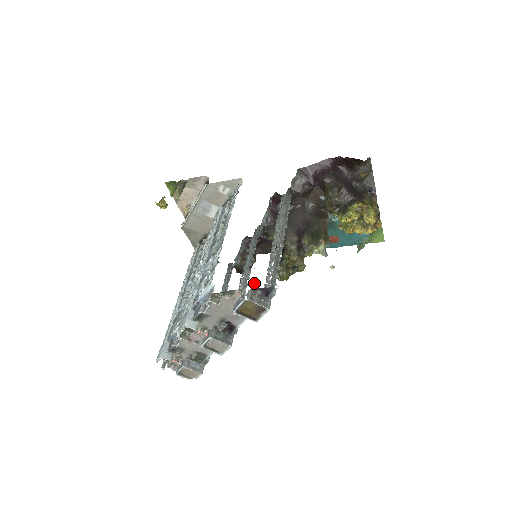
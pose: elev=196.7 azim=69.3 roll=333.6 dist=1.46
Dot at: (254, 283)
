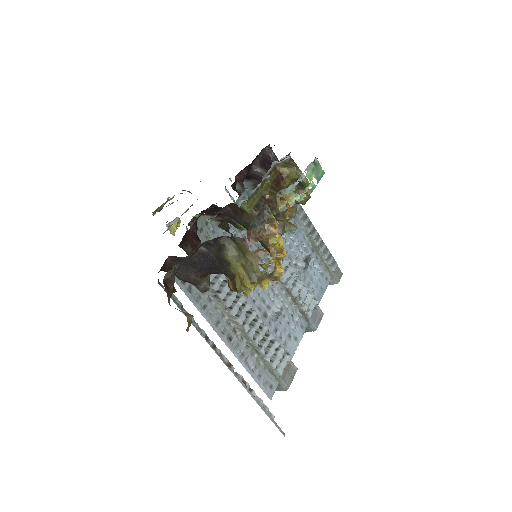
Dot at: (272, 321)
